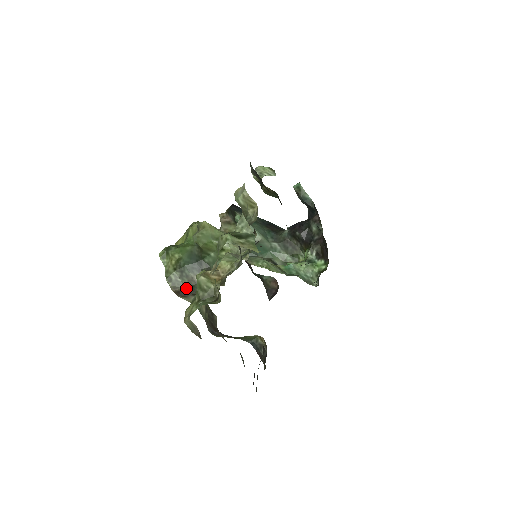
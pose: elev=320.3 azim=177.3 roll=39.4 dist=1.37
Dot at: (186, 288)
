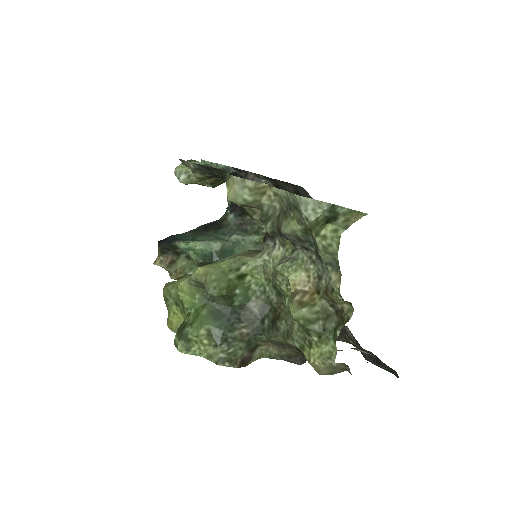
Dot at: (244, 351)
